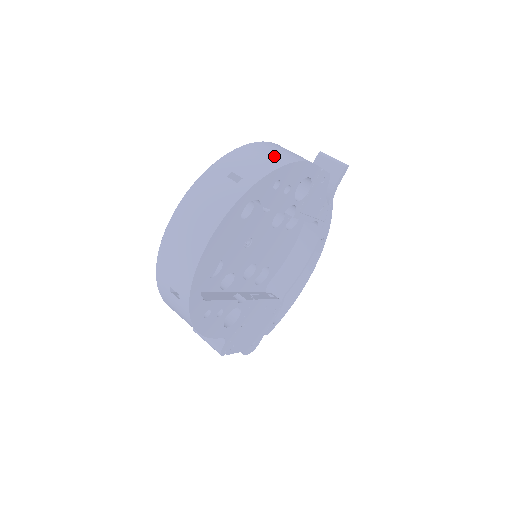
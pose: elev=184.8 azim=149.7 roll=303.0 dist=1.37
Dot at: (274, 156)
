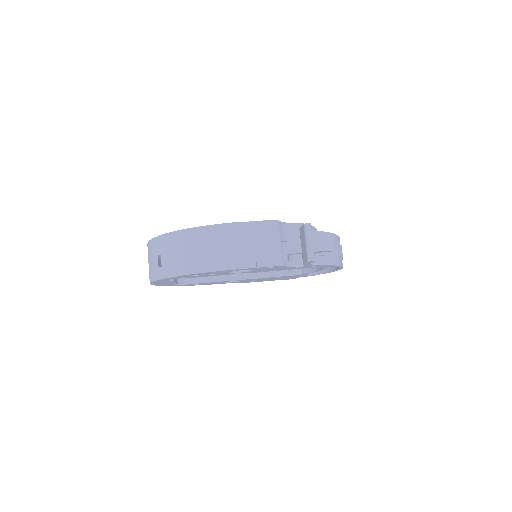
Dot at: (191, 258)
